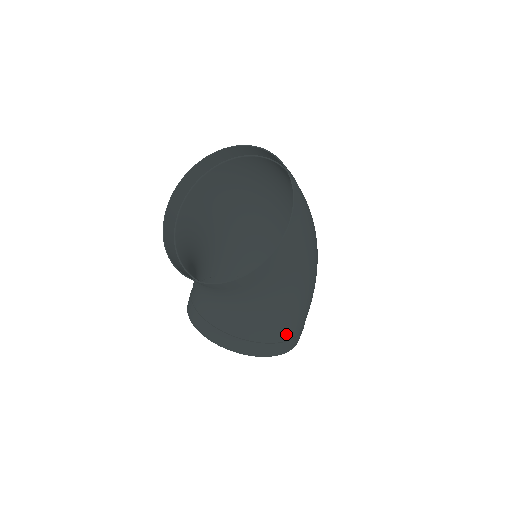
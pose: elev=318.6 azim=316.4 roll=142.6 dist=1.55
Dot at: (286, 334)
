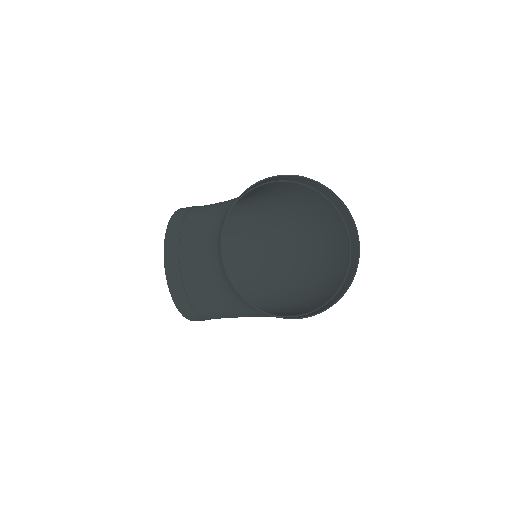
Dot at: (213, 318)
